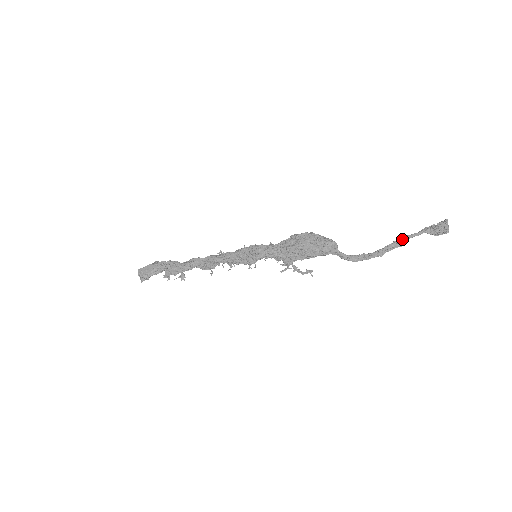
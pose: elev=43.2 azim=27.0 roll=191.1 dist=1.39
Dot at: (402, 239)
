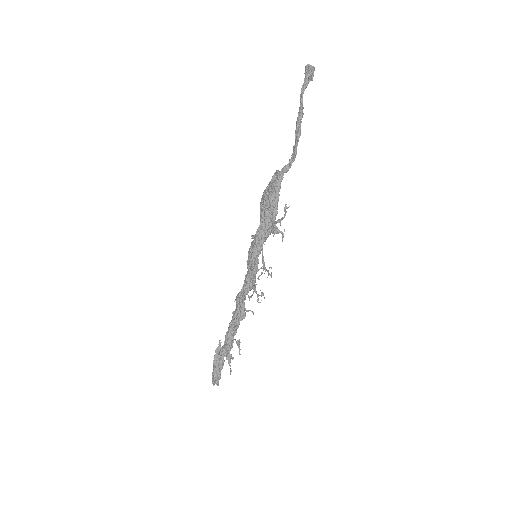
Dot at: (299, 109)
